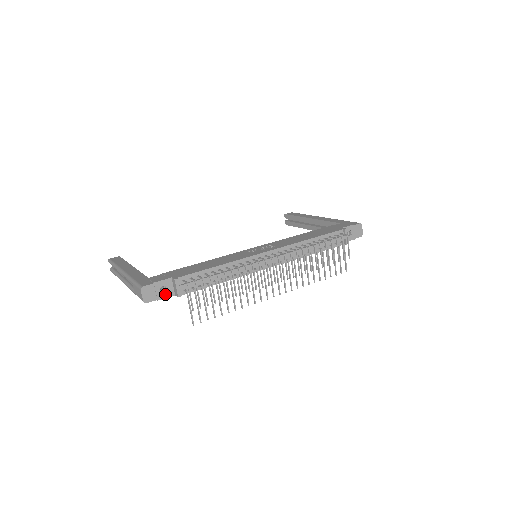
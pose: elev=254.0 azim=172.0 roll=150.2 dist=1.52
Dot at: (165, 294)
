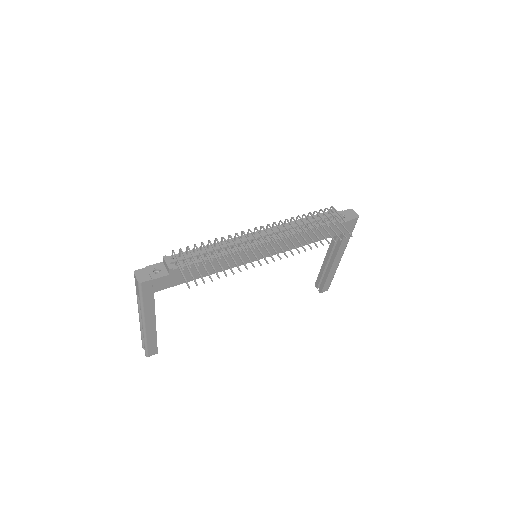
Dot at: (159, 275)
